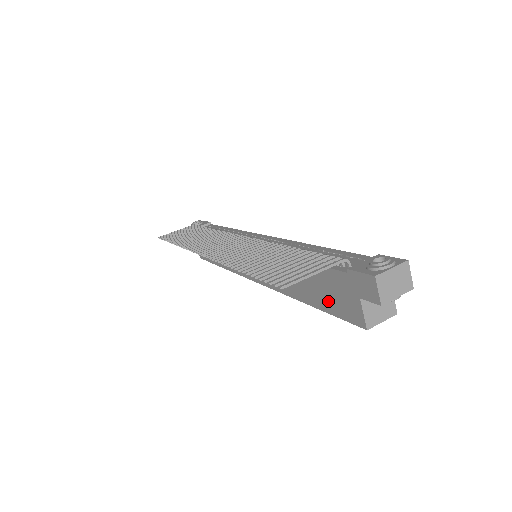
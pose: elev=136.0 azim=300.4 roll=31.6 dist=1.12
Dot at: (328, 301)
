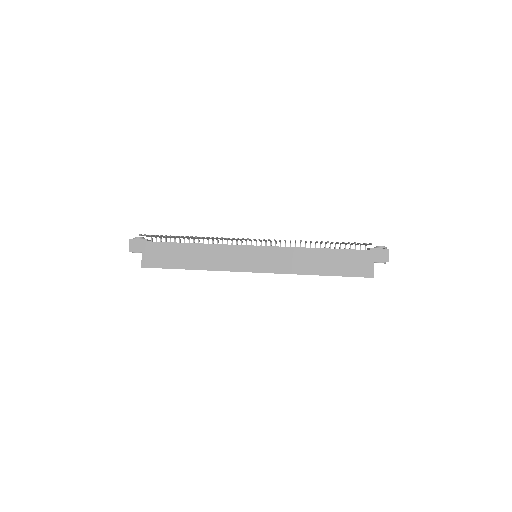
Dot at: (346, 269)
